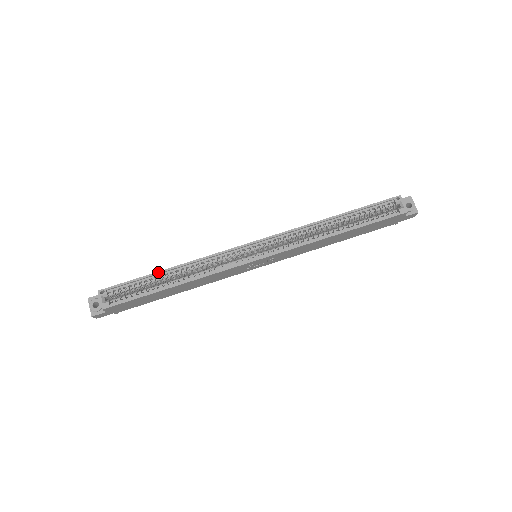
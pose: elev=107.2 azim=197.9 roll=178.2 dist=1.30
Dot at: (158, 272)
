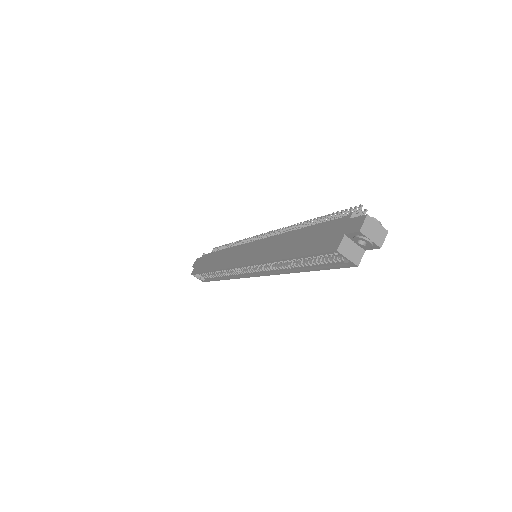
Dot at: (207, 272)
